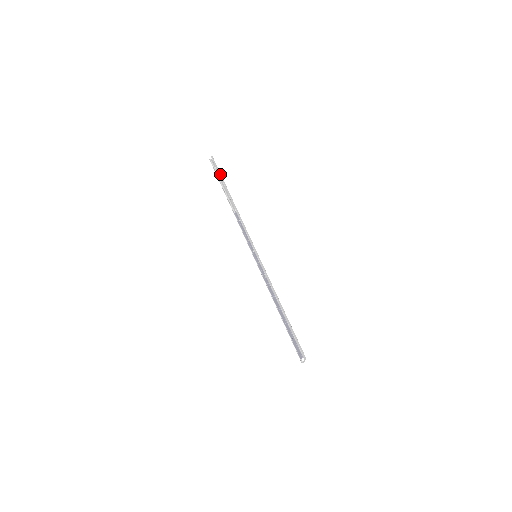
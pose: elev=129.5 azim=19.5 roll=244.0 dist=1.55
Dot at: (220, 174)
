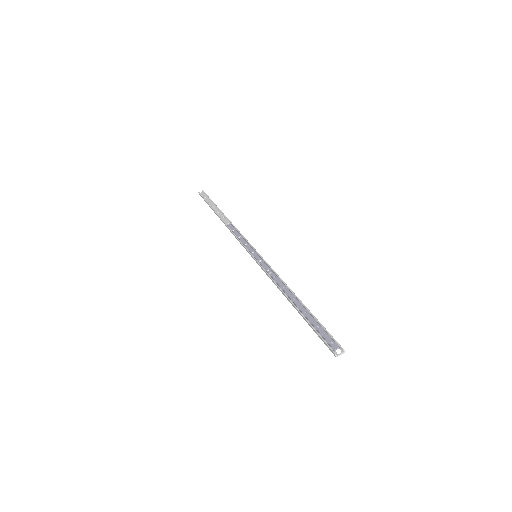
Dot at: (212, 201)
